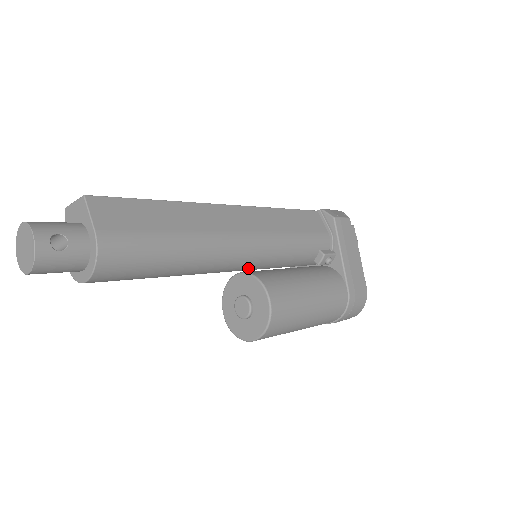
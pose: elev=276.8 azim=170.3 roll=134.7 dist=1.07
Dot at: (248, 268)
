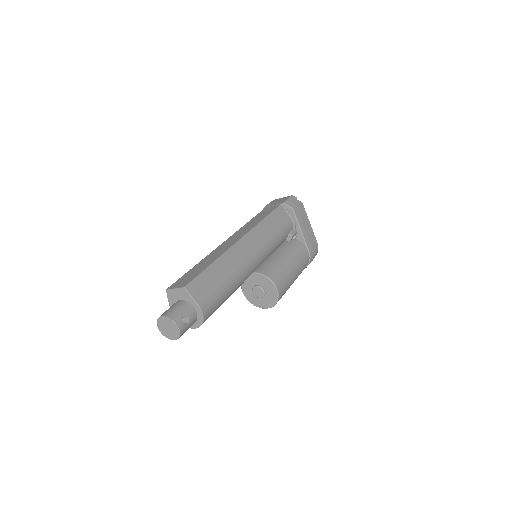
Dot at: occluded
